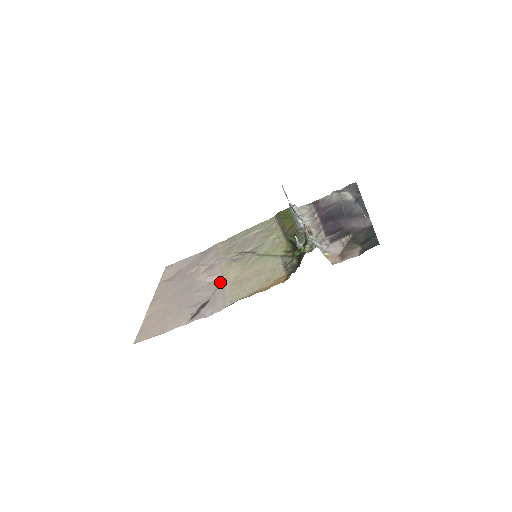
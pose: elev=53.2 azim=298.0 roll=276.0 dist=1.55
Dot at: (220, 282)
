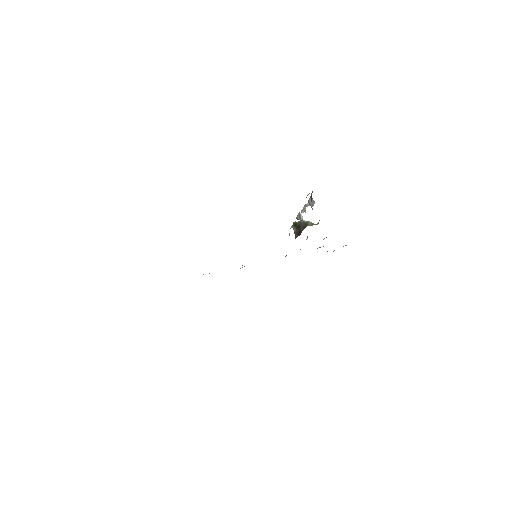
Dot at: occluded
